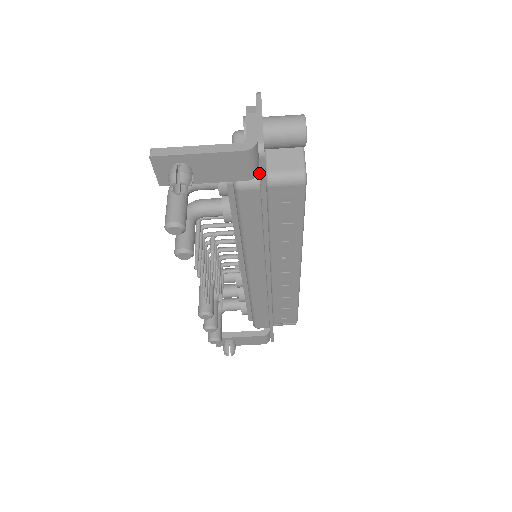
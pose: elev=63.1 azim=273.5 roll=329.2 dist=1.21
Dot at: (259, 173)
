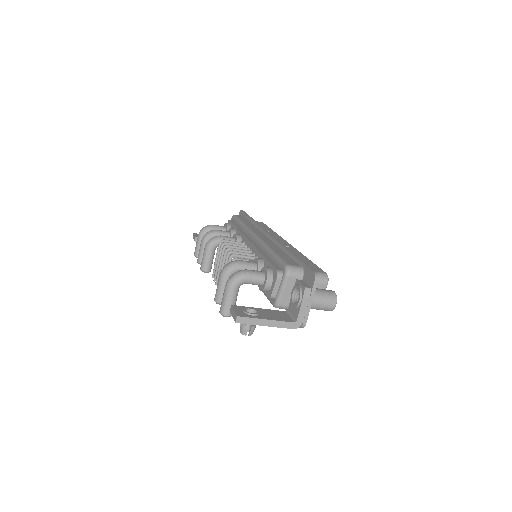
Dot at: occluded
